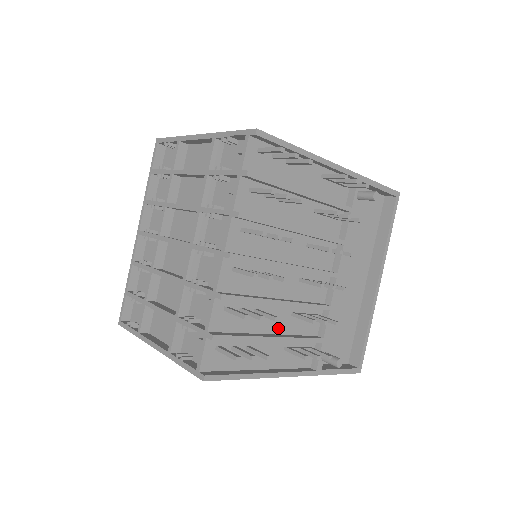
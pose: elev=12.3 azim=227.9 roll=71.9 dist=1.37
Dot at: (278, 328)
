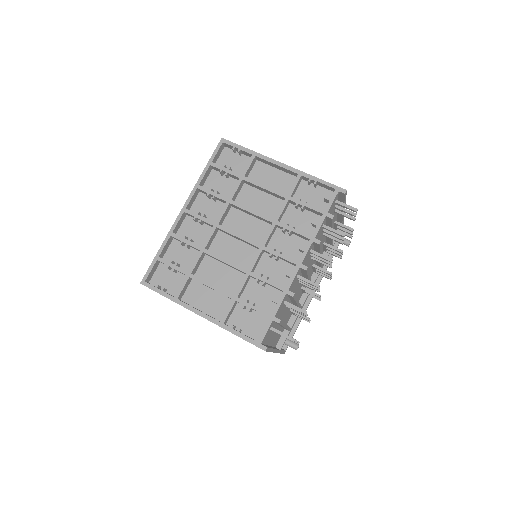
Dot at: (284, 318)
